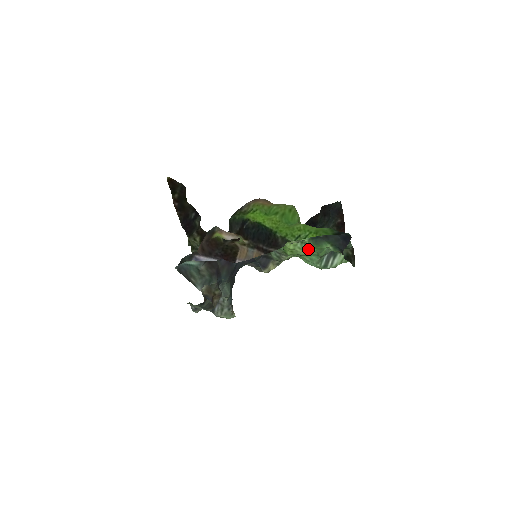
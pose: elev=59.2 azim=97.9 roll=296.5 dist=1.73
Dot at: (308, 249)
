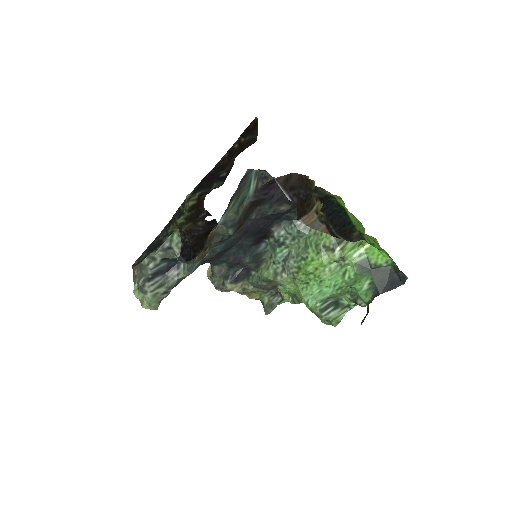
Dot at: (342, 274)
